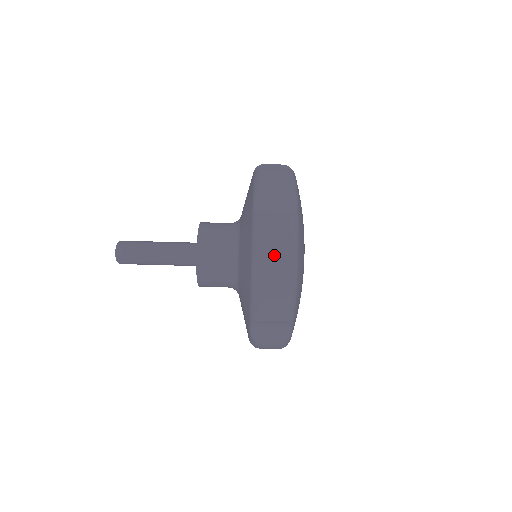
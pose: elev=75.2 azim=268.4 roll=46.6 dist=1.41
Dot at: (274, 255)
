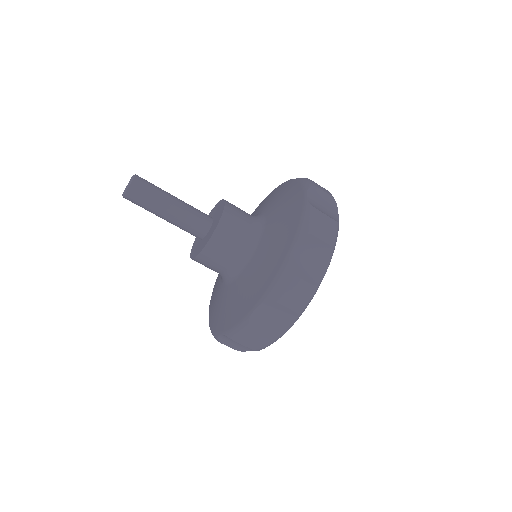
Dot at: occluded
